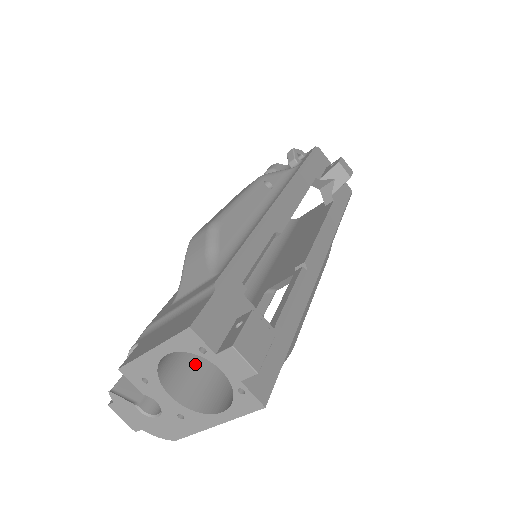
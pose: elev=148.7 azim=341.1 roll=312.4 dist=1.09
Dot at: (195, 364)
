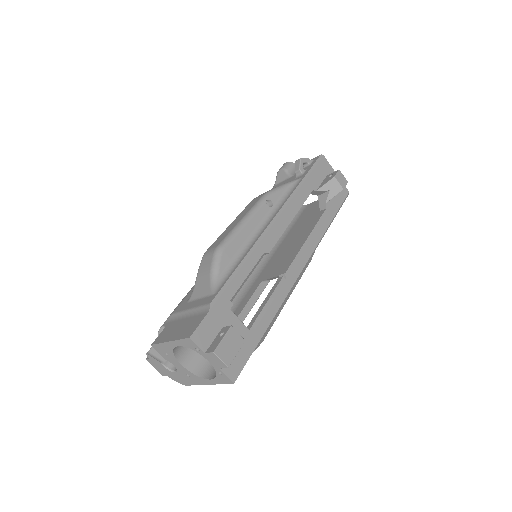
Dot at: occluded
